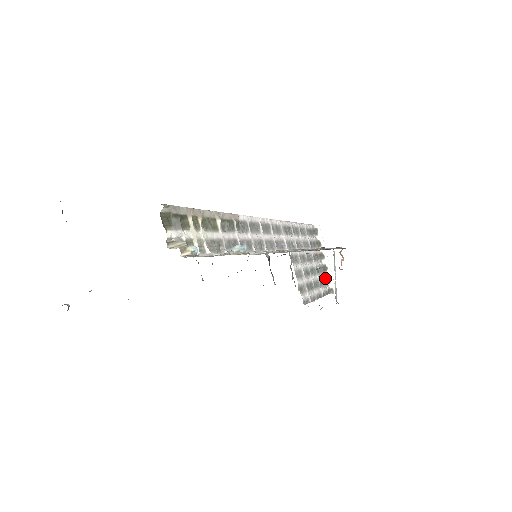
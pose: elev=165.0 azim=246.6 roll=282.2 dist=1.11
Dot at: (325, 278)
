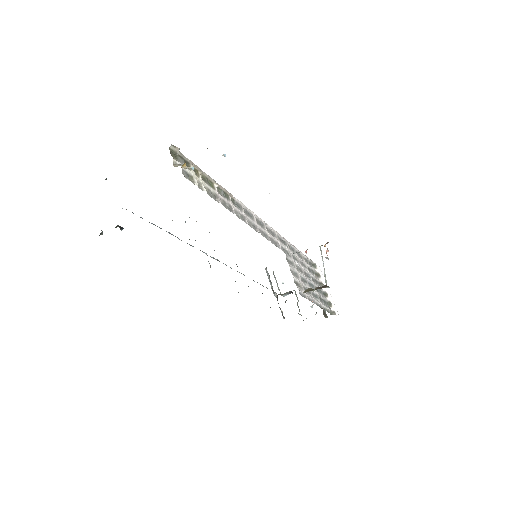
Dot at: (326, 301)
